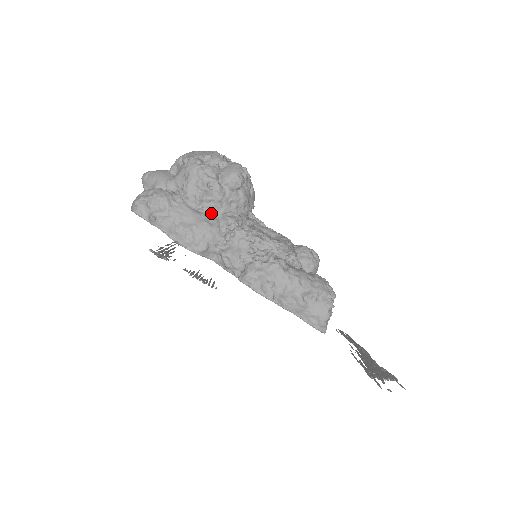
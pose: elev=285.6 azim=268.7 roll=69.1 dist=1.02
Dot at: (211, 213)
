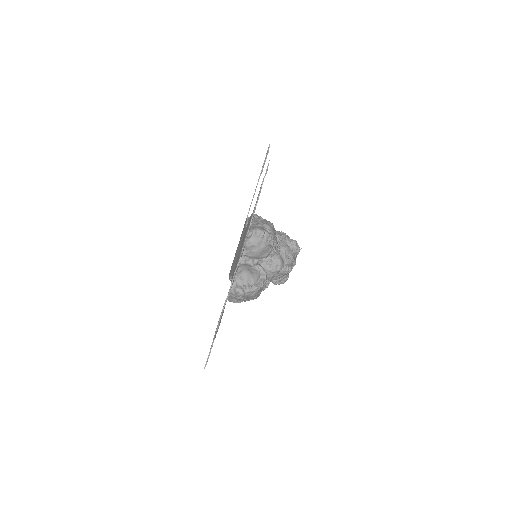
Dot at: occluded
